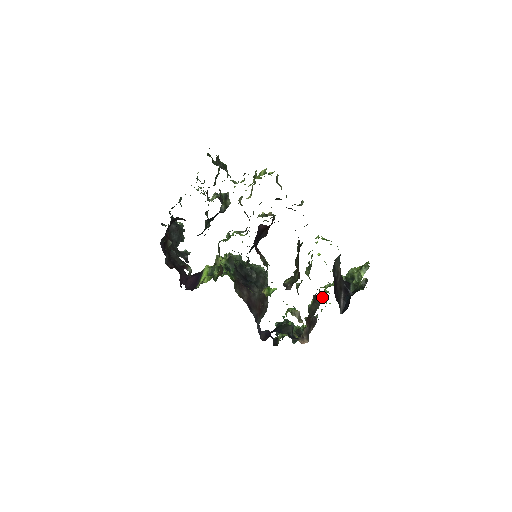
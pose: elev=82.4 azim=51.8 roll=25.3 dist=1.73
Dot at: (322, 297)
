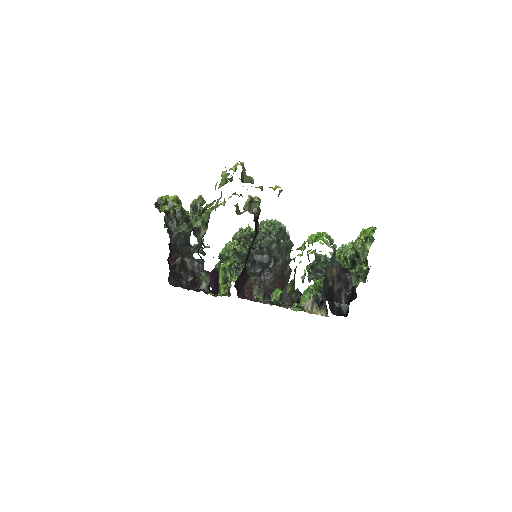
Dot at: occluded
